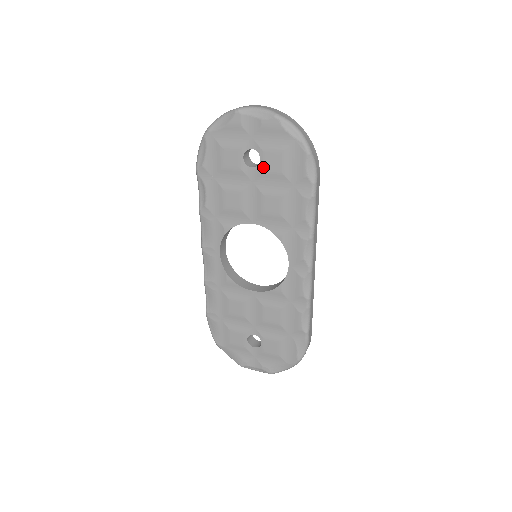
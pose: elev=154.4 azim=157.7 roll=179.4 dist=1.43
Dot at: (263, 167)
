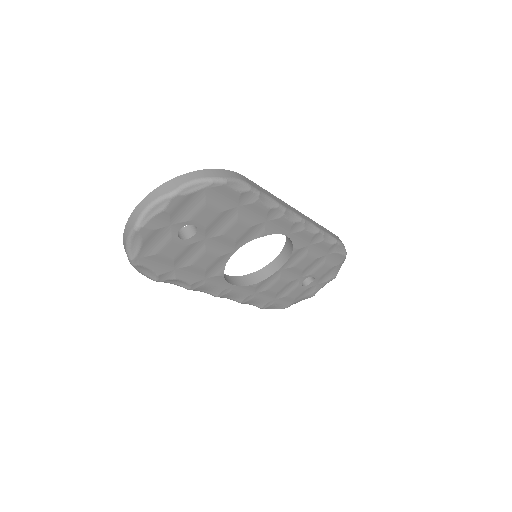
Dot at: (203, 226)
